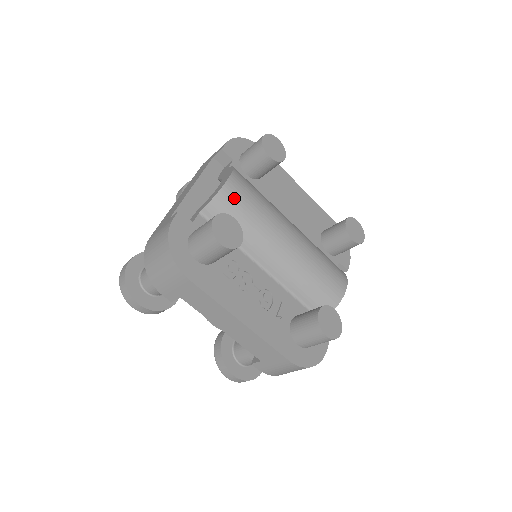
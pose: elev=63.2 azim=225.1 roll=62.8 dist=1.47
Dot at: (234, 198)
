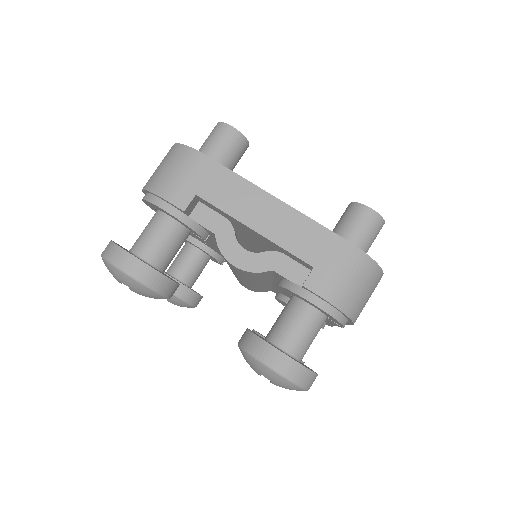
Dot at: occluded
